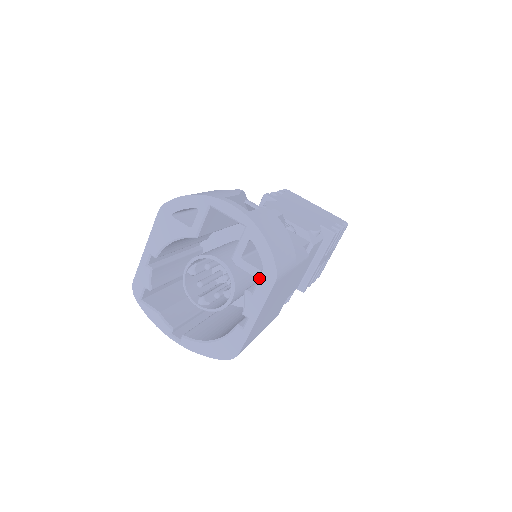
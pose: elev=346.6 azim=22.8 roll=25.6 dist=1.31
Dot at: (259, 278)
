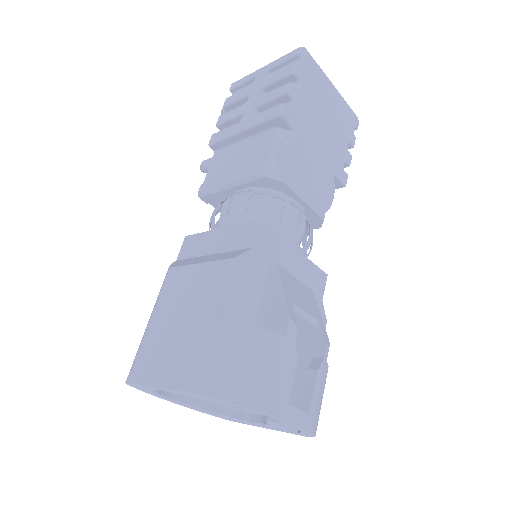
Dot at: (289, 431)
